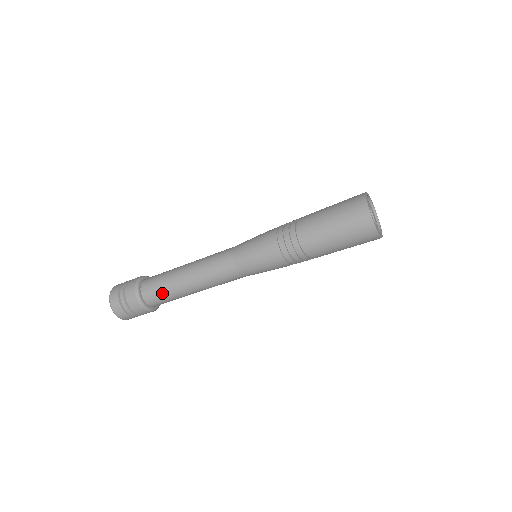
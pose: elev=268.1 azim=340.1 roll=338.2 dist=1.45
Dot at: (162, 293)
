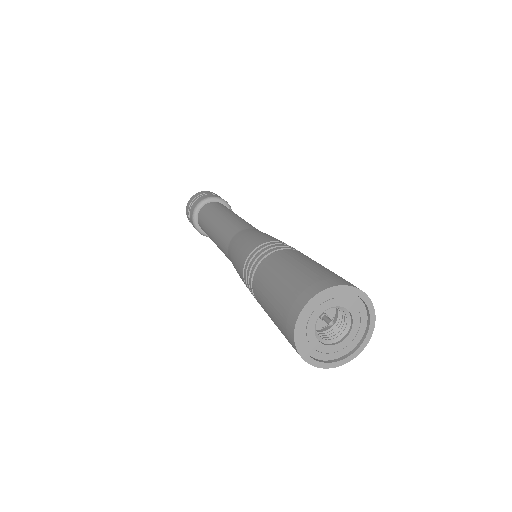
Dot at: occluded
